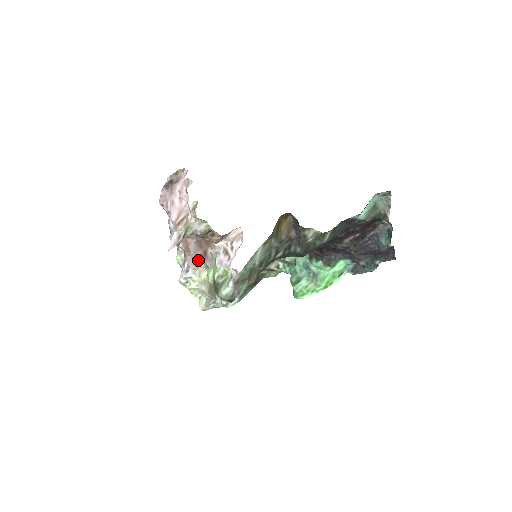
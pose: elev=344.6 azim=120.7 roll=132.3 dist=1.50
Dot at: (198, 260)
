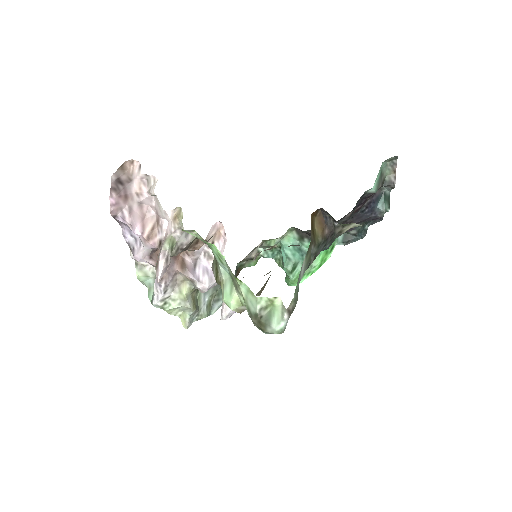
Dot at: (175, 274)
